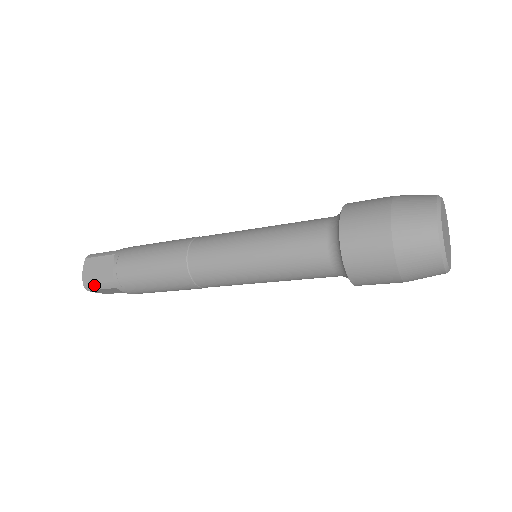
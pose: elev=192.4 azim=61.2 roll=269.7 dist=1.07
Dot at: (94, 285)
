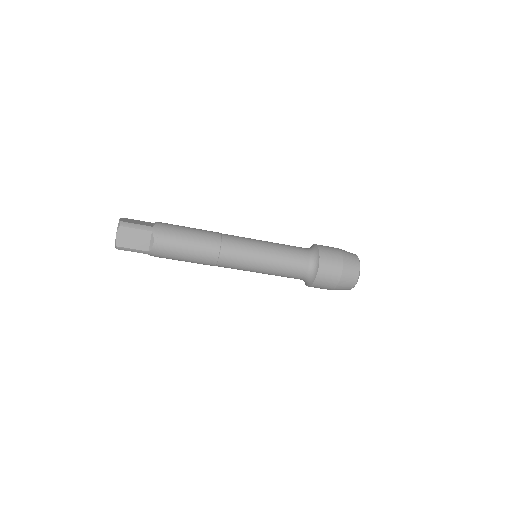
Dot at: (132, 224)
